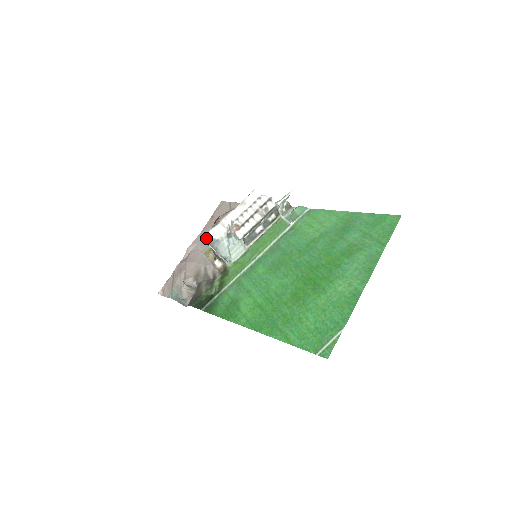
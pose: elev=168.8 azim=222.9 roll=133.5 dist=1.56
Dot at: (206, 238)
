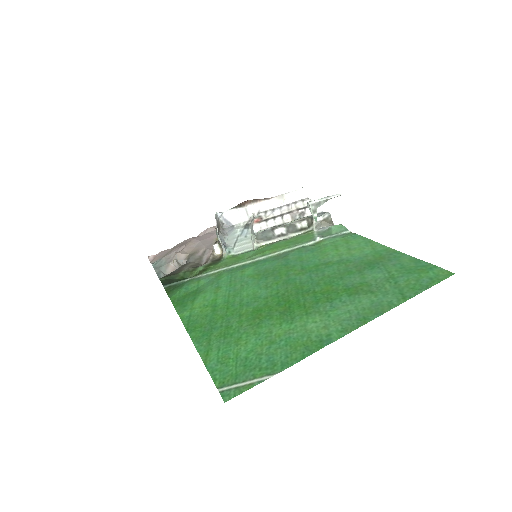
Dot at: (221, 216)
